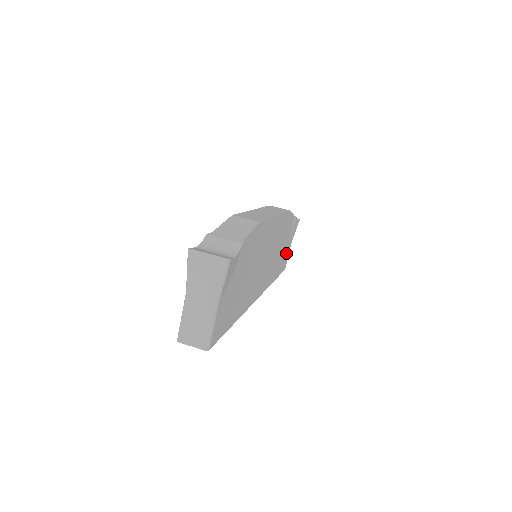
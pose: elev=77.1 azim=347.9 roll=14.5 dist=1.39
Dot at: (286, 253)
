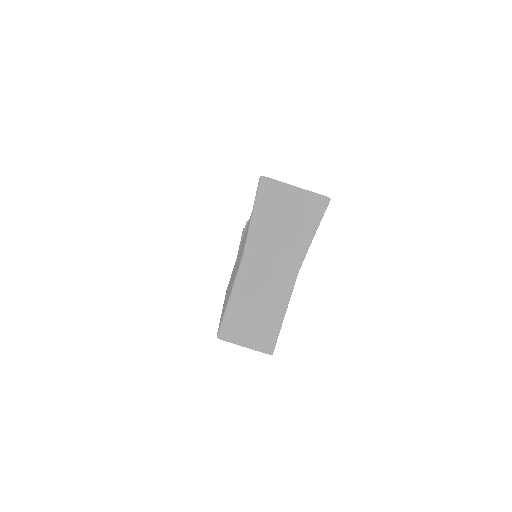
Dot at: occluded
